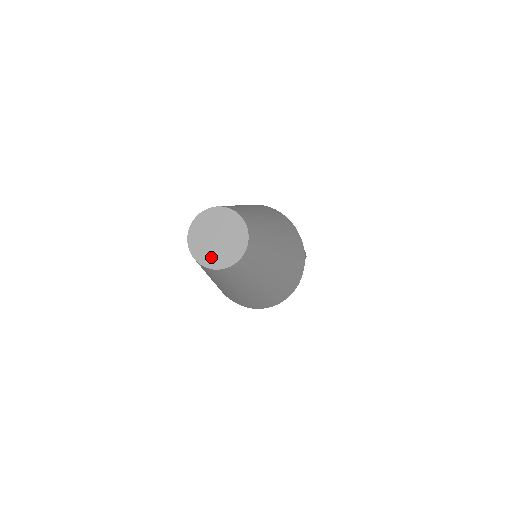
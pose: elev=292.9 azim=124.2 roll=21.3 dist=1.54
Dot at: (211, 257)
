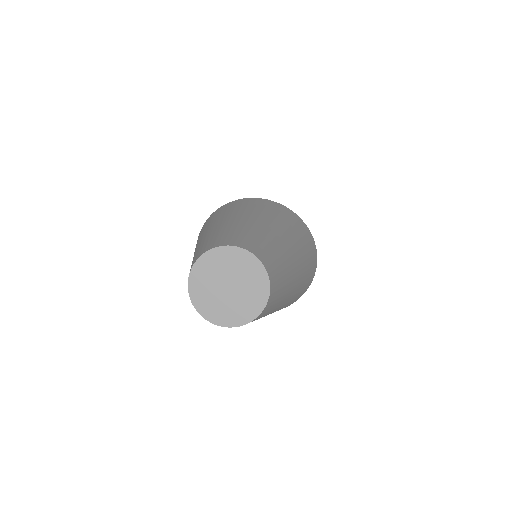
Dot at: (232, 313)
